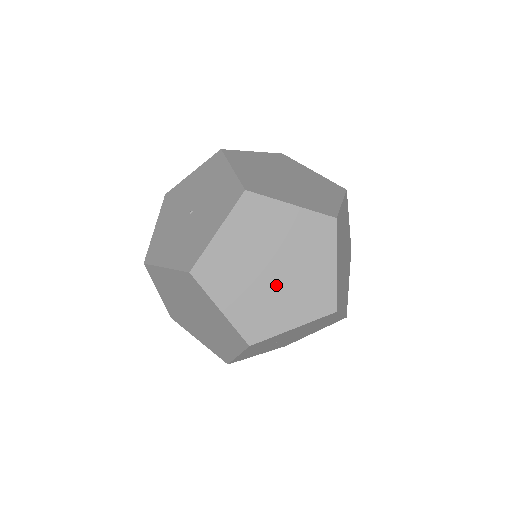
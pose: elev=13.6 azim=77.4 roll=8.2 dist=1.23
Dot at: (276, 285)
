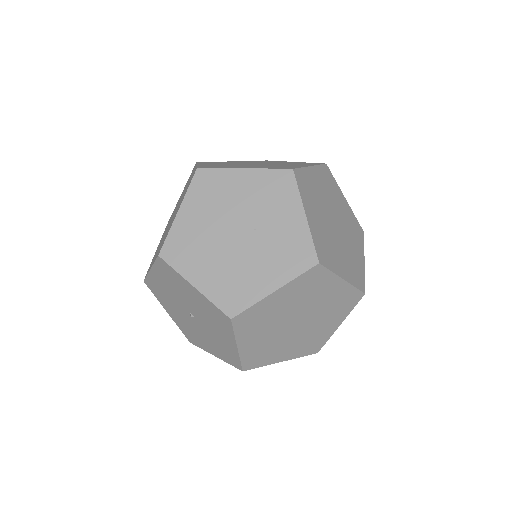
Dot at: occluded
